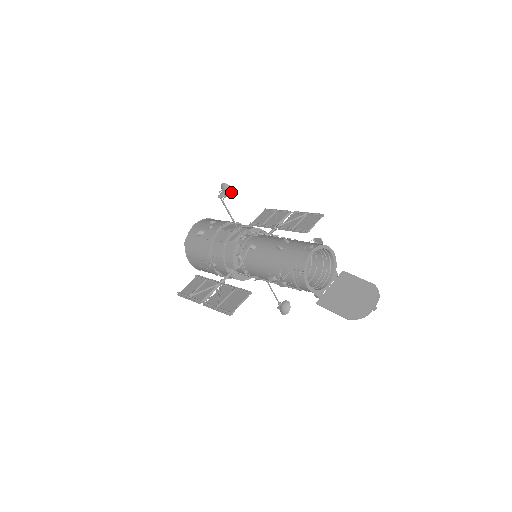
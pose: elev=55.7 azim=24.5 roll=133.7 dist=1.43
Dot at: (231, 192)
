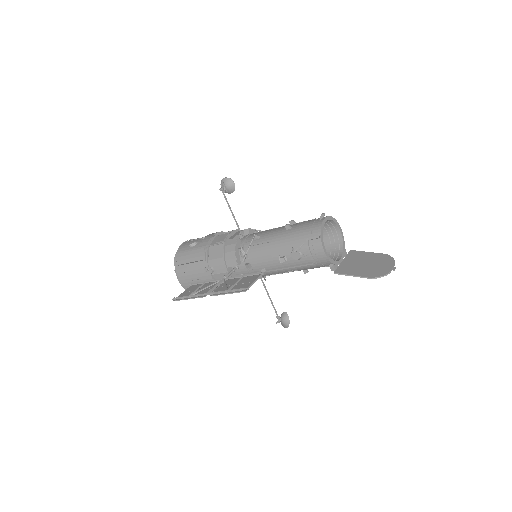
Dot at: (232, 185)
